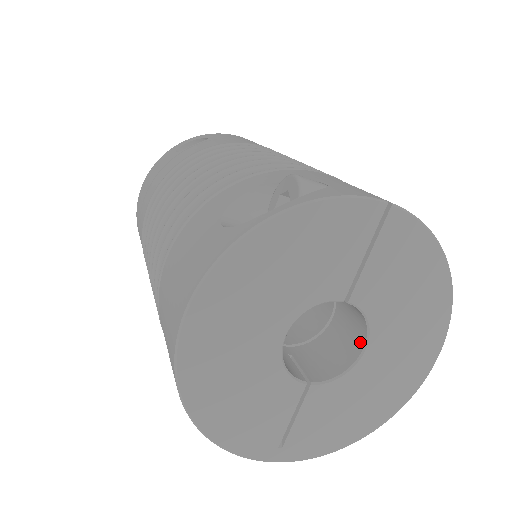
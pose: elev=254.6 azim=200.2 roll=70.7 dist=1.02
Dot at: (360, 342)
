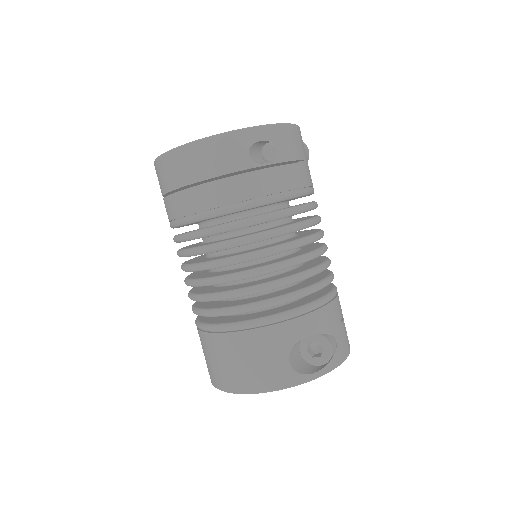
Dot at: occluded
